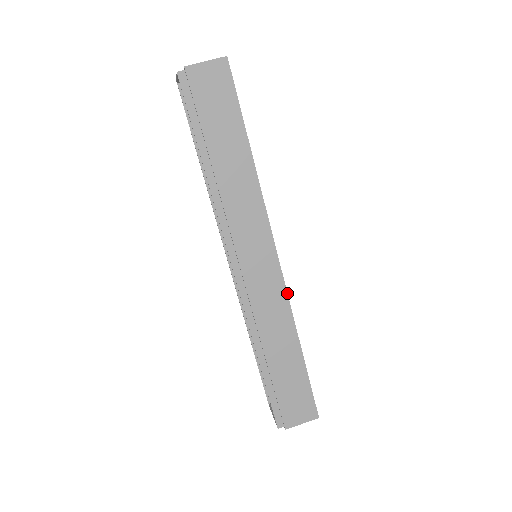
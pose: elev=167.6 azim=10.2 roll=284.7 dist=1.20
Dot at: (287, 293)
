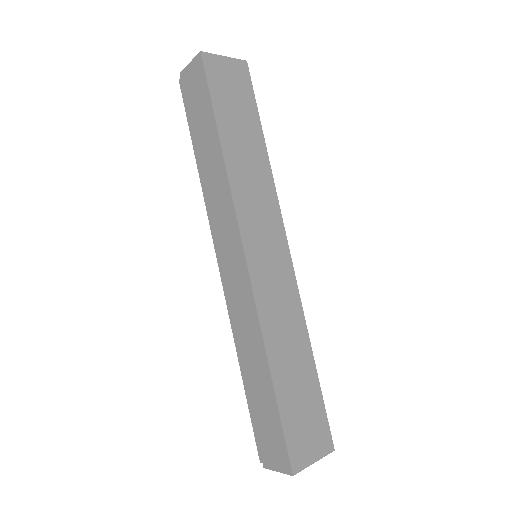
Dot at: (254, 300)
